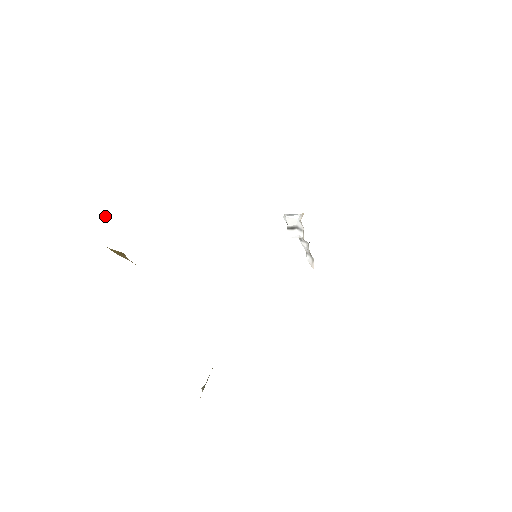
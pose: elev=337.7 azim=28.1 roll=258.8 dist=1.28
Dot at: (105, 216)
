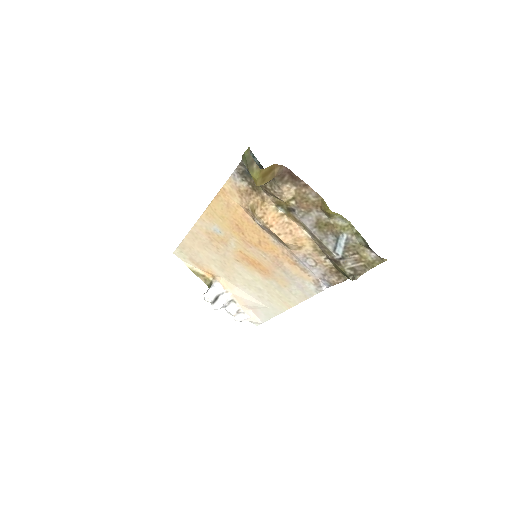
Dot at: (246, 151)
